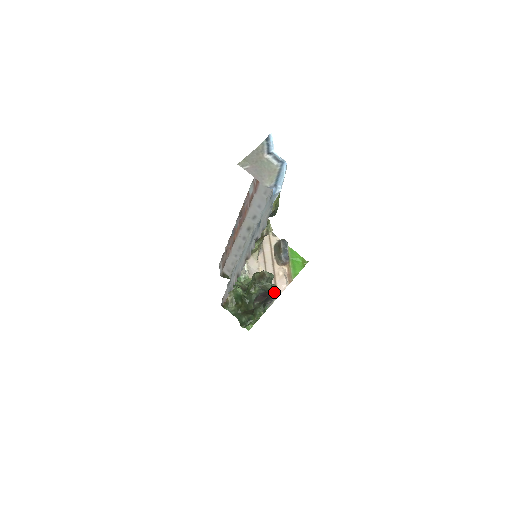
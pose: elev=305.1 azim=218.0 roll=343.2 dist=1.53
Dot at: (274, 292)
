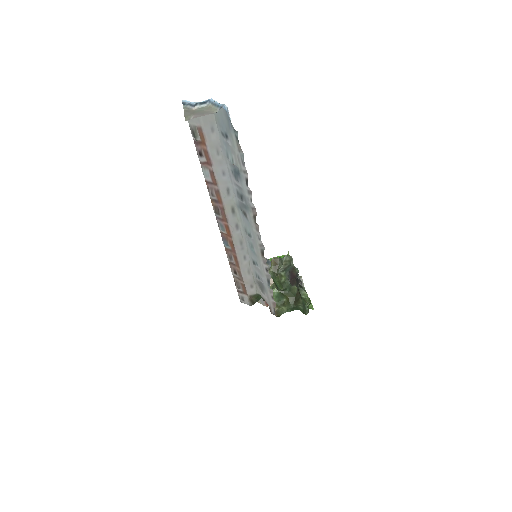
Dot at: occluded
